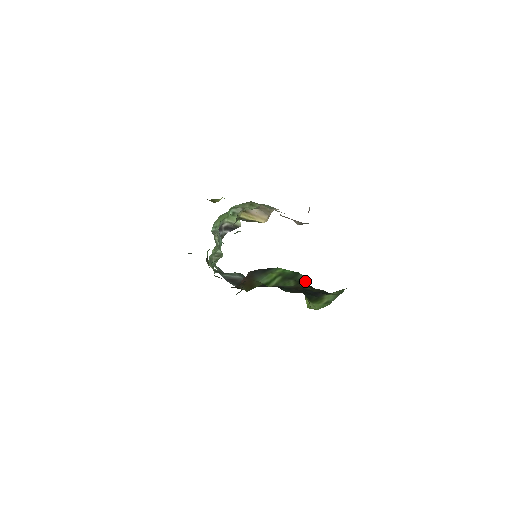
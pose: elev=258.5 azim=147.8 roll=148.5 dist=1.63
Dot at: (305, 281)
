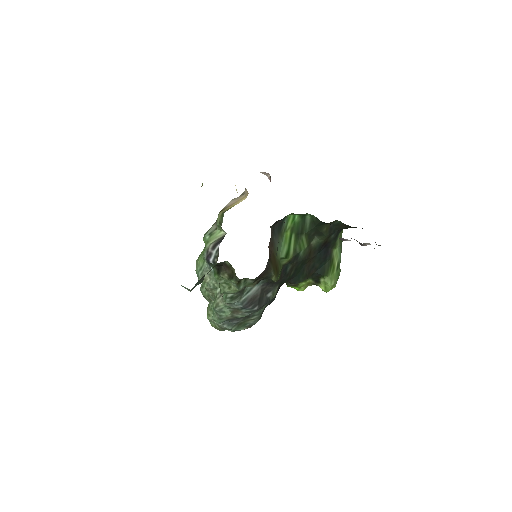
Dot at: (314, 224)
